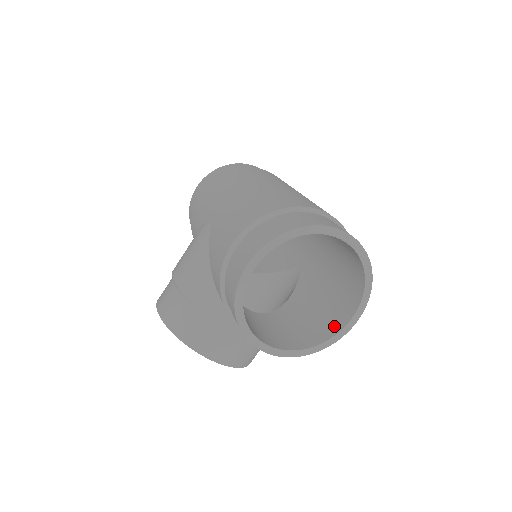
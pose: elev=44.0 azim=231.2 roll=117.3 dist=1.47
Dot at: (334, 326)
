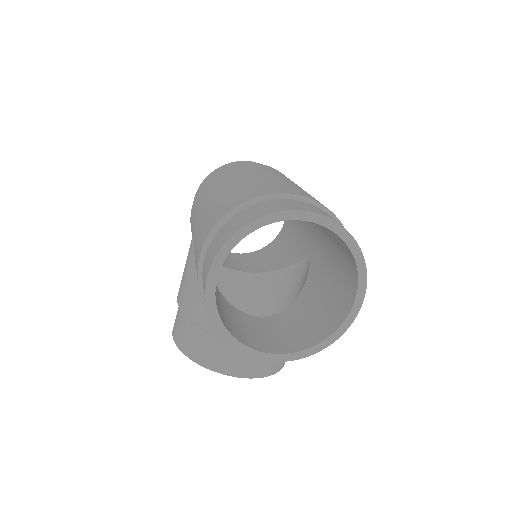
Dot at: (340, 314)
